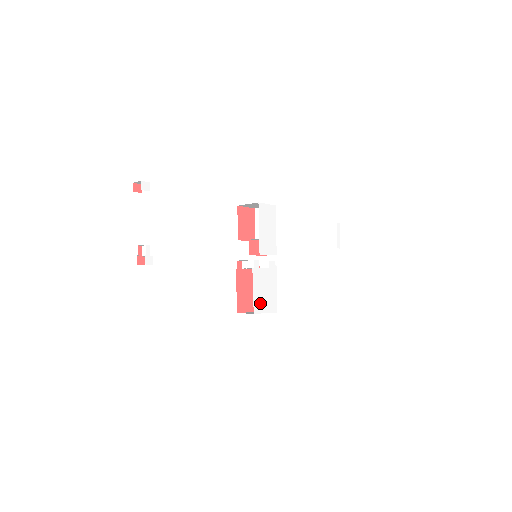
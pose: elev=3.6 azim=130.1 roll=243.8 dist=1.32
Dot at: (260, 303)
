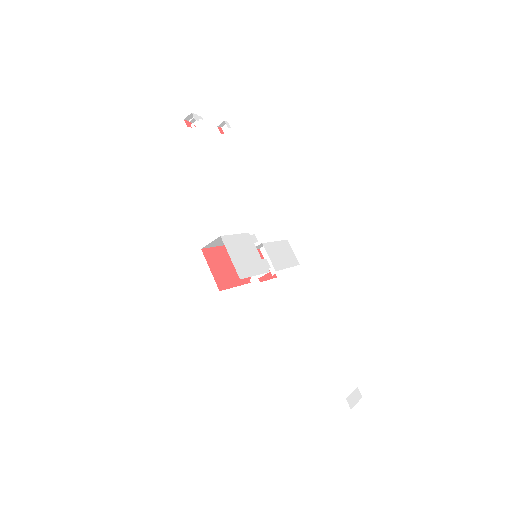
Dot at: (233, 247)
